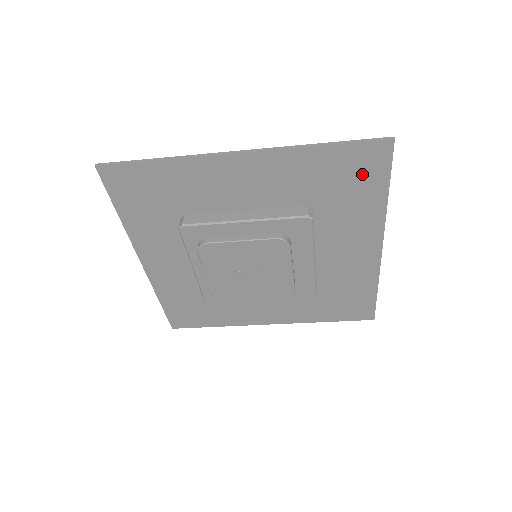
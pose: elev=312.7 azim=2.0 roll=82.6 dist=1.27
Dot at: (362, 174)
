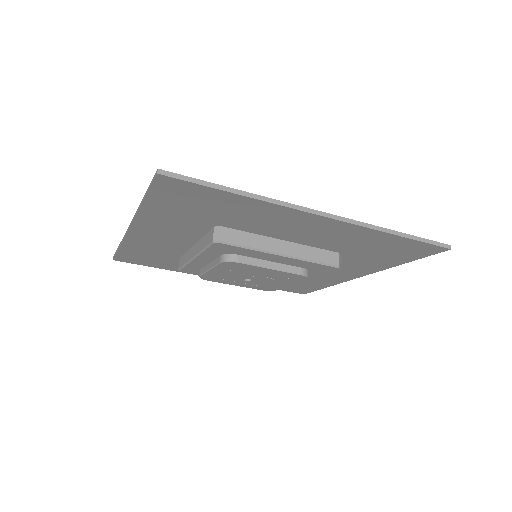
Dot at: (195, 198)
